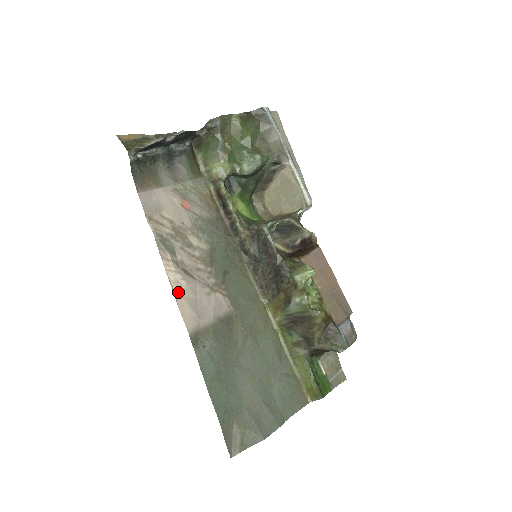
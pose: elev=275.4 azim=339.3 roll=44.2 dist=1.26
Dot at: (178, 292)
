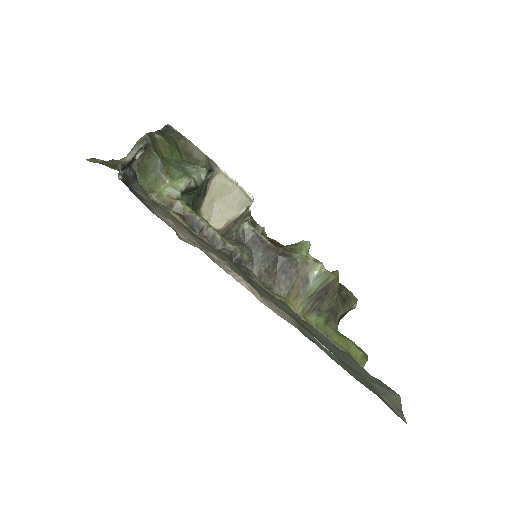
Dot at: (259, 299)
